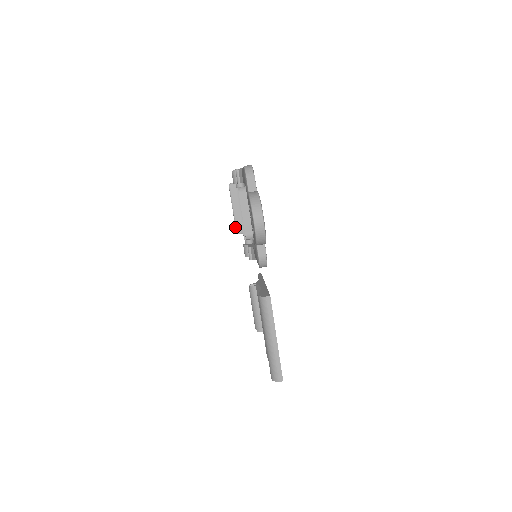
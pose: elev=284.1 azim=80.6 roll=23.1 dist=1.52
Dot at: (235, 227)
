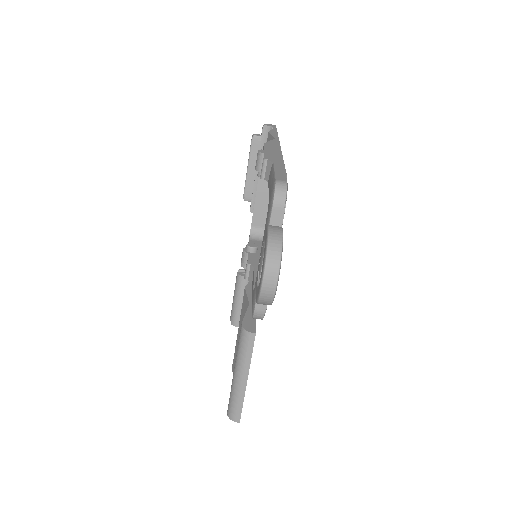
Dot at: occluded
